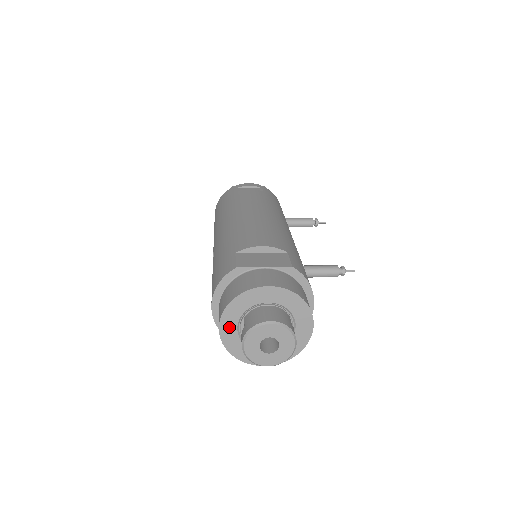
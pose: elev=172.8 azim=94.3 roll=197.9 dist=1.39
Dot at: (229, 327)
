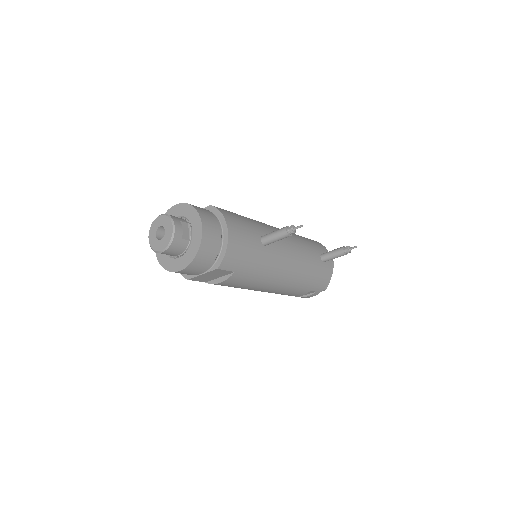
Dot at: occluded
